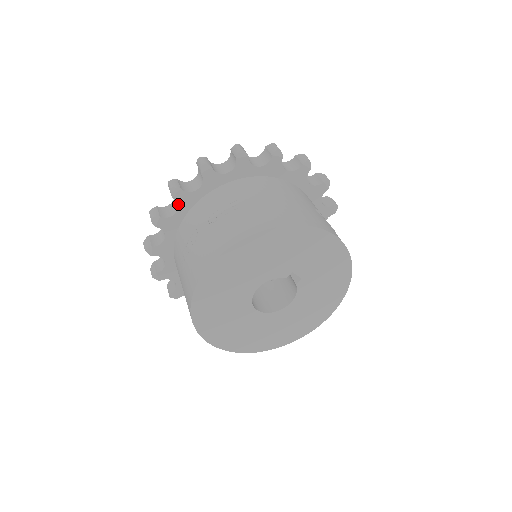
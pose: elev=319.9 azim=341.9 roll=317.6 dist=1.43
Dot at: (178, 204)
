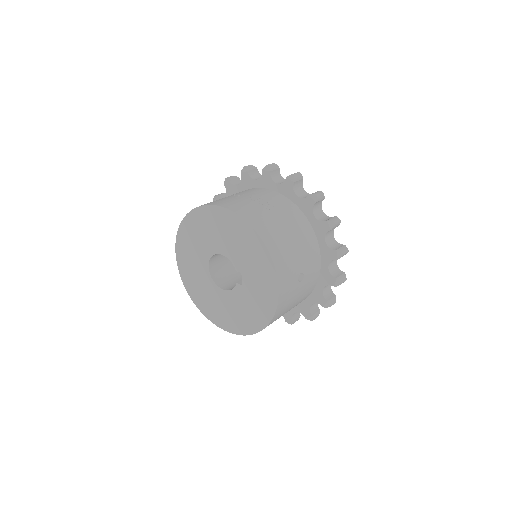
Dot at: (261, 177)
